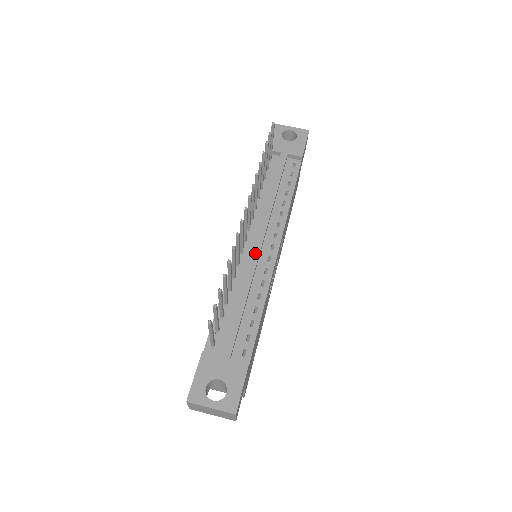
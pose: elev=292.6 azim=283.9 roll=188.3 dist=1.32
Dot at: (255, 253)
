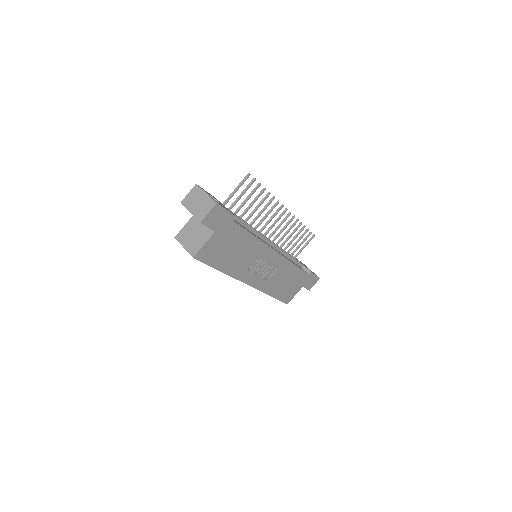
Dot at: (266, 237)
